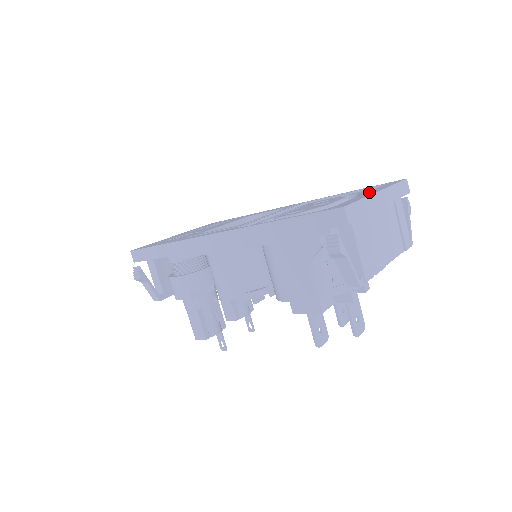
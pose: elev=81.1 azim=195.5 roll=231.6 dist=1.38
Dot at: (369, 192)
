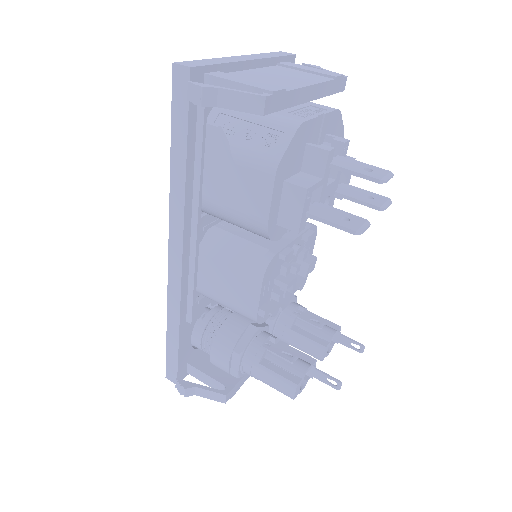
Dot at: occluded
